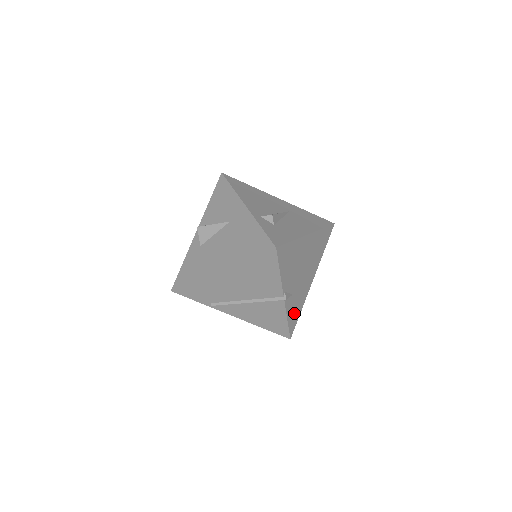
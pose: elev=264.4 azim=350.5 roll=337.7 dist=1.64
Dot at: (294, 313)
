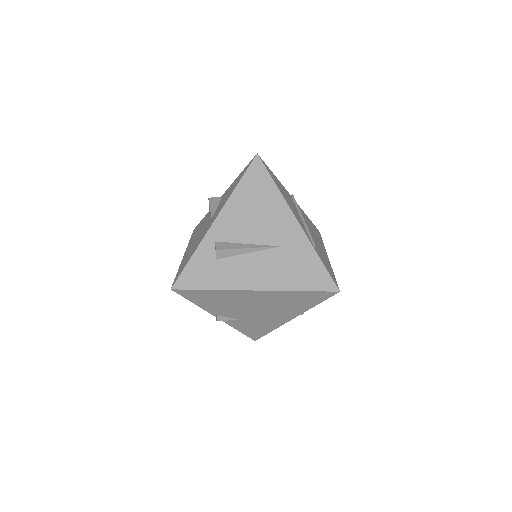
Dot at: (253, 329)
